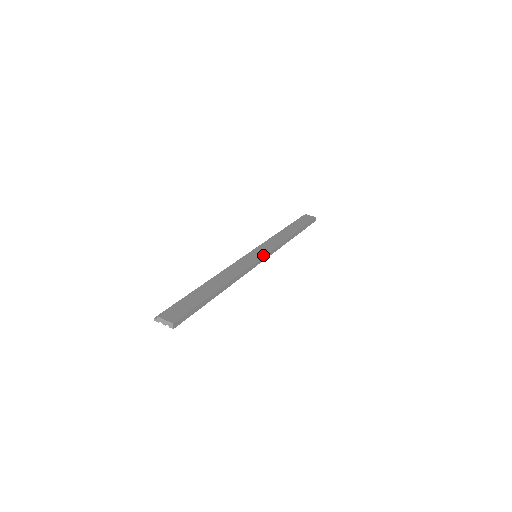
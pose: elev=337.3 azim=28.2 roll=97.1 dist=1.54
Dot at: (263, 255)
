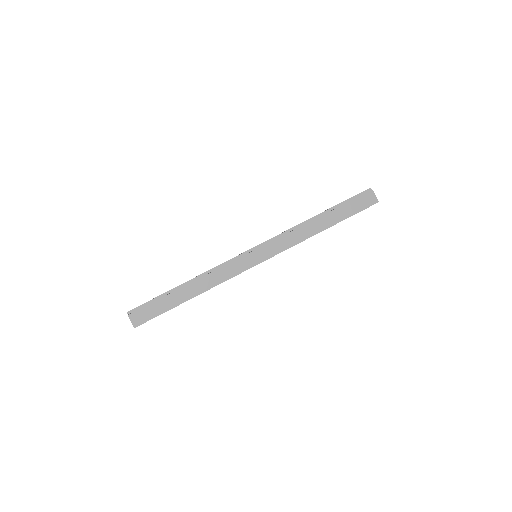
Dot at: (260, 261)
